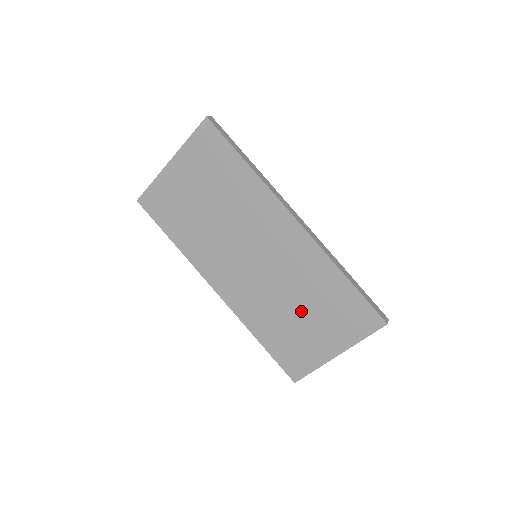
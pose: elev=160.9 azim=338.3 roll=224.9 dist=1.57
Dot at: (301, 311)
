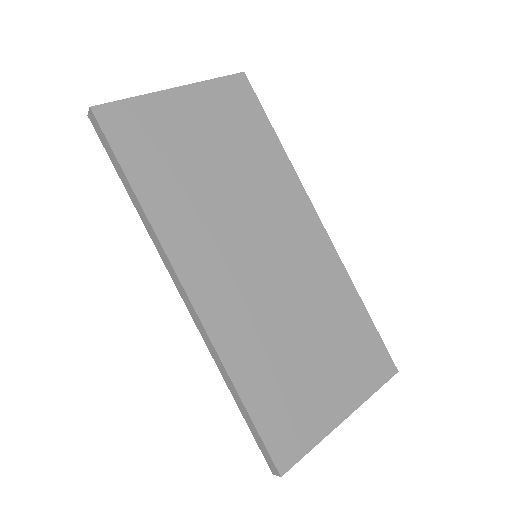
Dot at: (309, 344)
